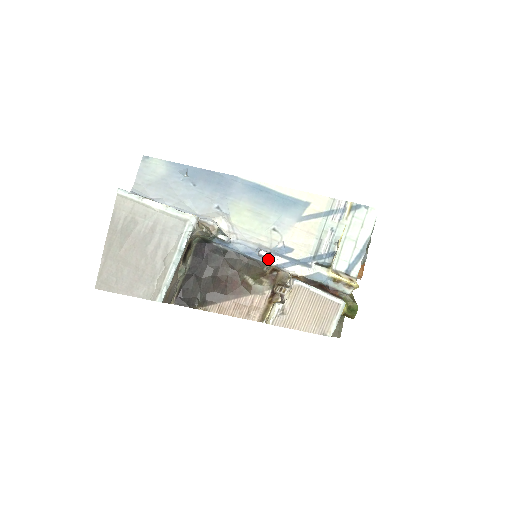
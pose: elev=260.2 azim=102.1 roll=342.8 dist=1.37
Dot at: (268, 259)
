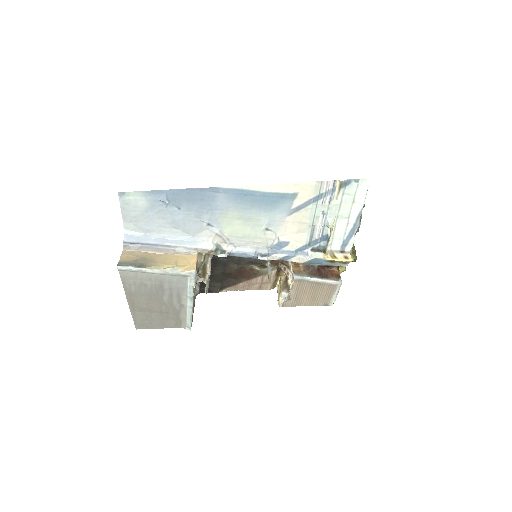
Dot at: occluded
